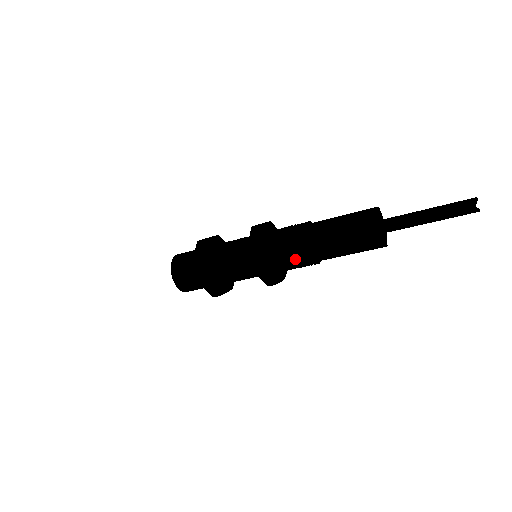
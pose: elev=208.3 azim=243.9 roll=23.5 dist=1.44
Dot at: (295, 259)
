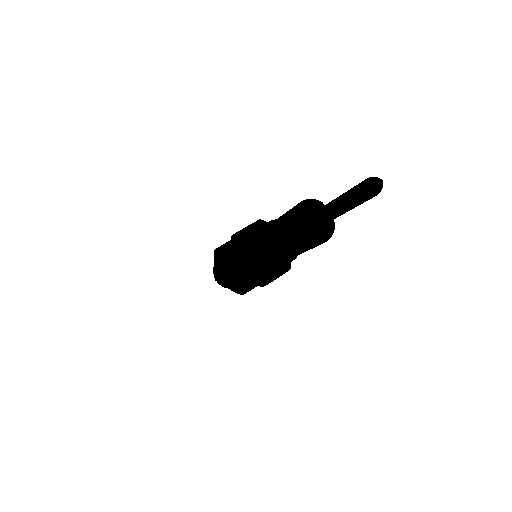
Dot at: occluded
